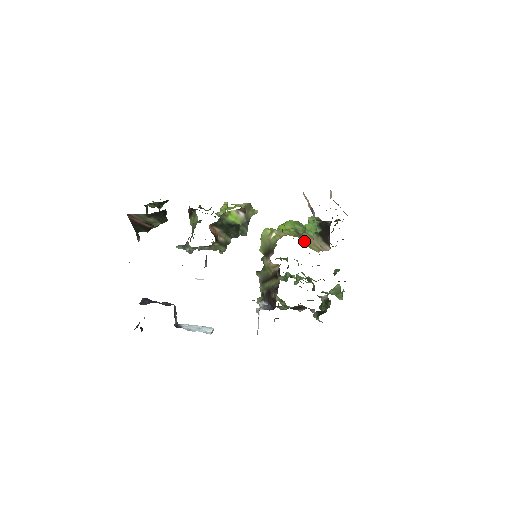
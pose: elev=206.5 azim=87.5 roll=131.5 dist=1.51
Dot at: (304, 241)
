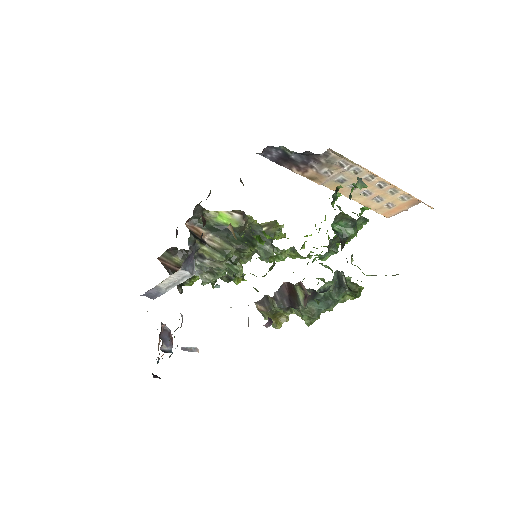
Dot at: occluded
